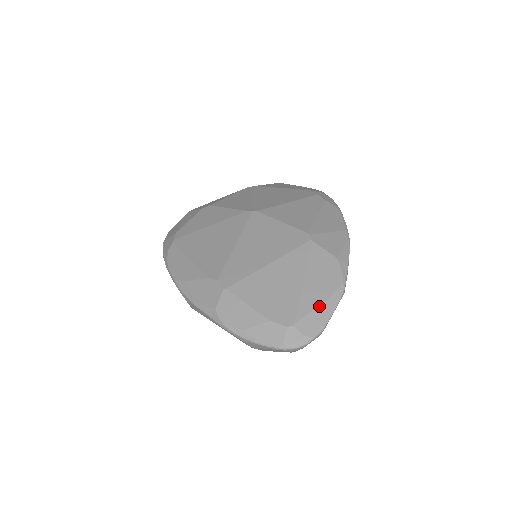
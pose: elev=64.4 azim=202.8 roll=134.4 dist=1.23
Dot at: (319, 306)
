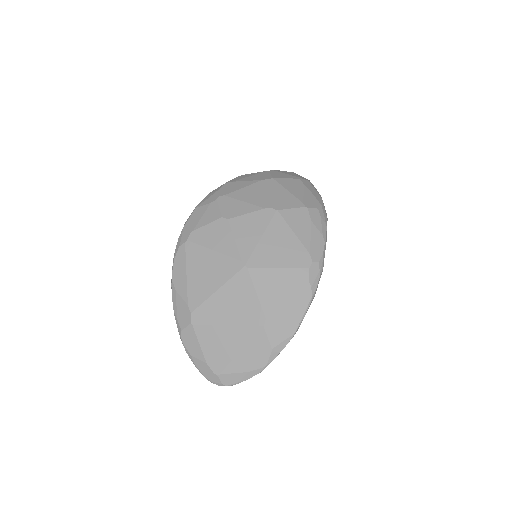
Dot at: (240, 373)
